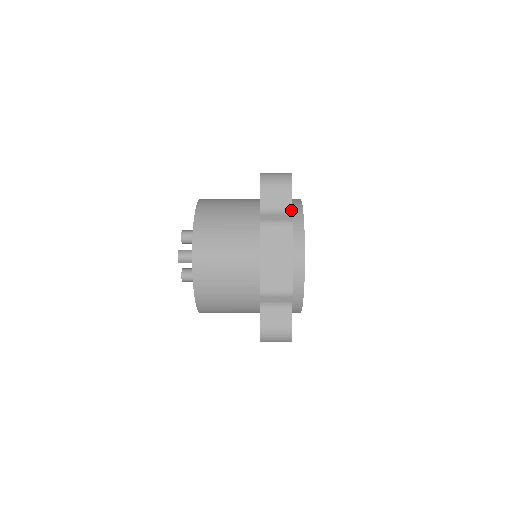
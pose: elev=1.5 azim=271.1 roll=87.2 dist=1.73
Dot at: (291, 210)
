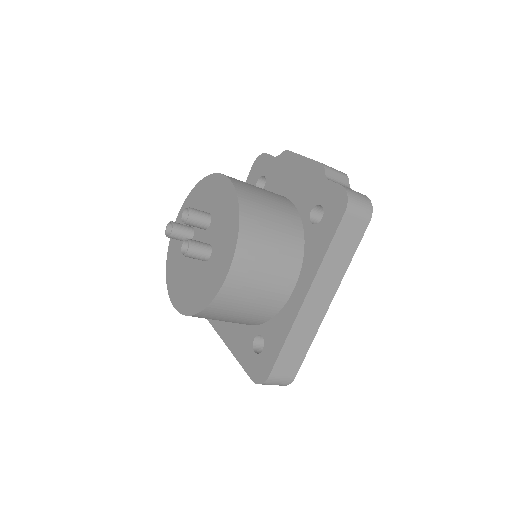
Dot at: occluded
